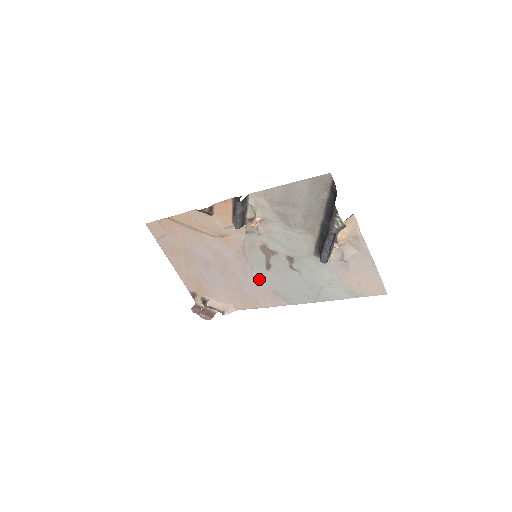
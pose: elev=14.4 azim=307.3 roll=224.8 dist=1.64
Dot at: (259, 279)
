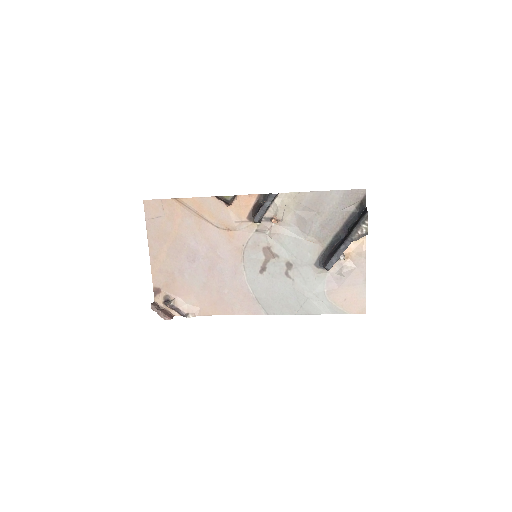
Dot at: (246, 282)
